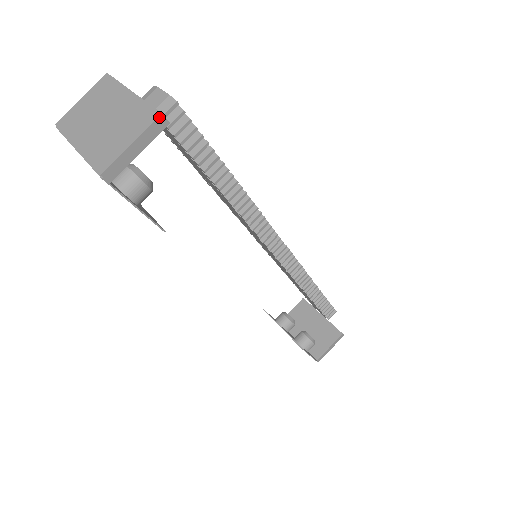
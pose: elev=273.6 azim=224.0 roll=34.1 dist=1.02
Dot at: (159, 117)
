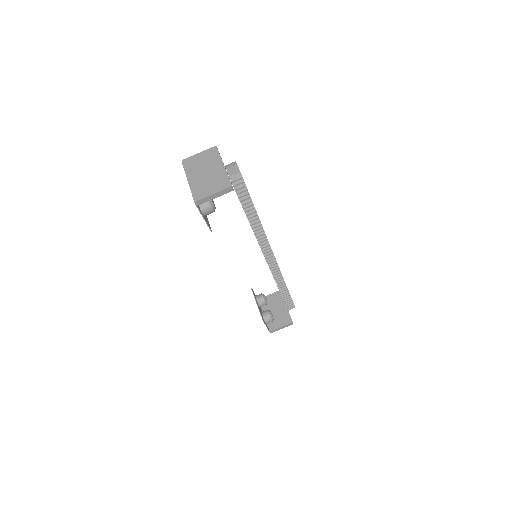
Dot at: (230, 187)
